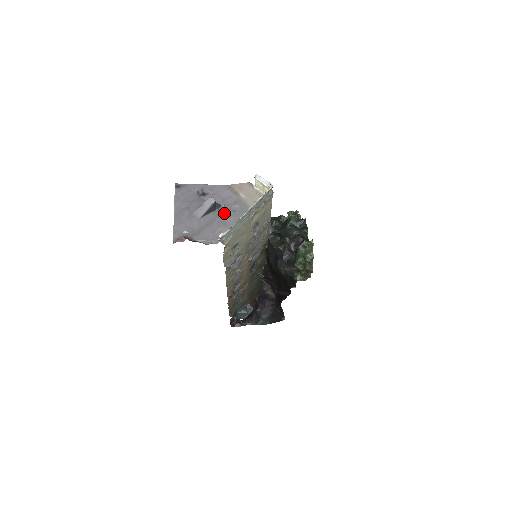
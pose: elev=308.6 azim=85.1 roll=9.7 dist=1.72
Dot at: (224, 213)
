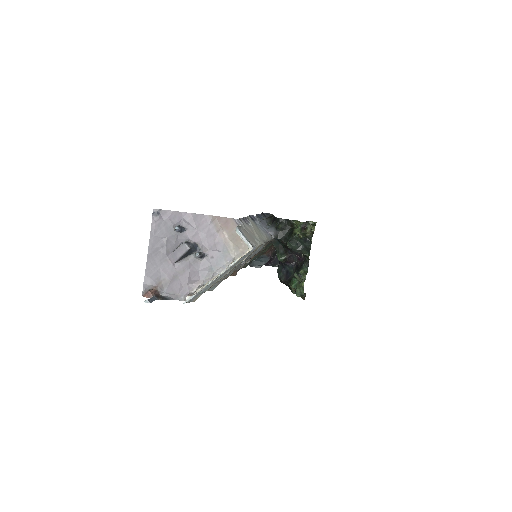
Dot at: (200, 260)
